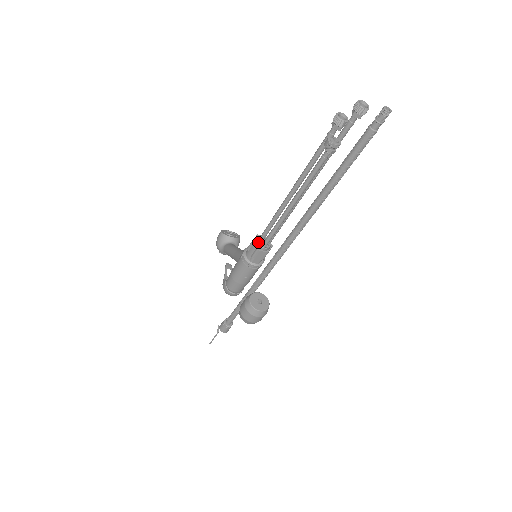
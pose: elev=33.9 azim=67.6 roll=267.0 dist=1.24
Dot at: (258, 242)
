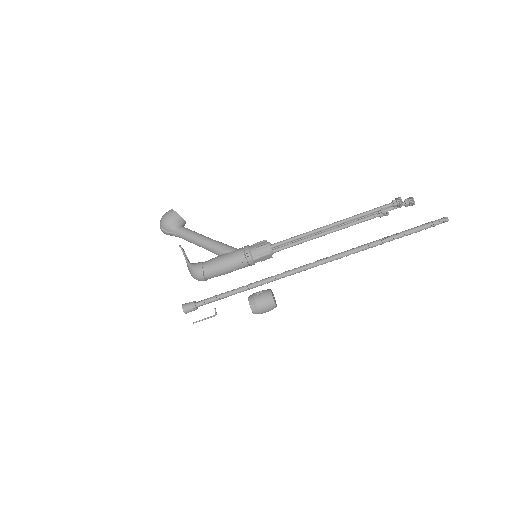
Dot at: (271, 247)
